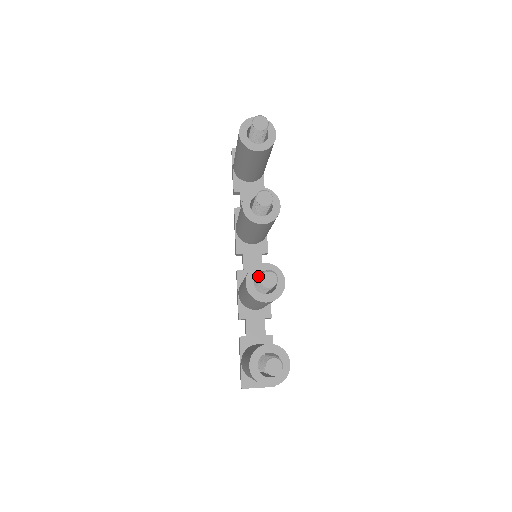
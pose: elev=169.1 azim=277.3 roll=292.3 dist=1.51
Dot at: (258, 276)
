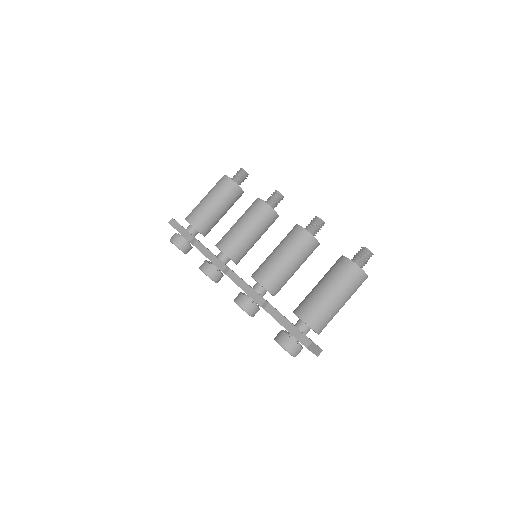
Dot at: occluded
